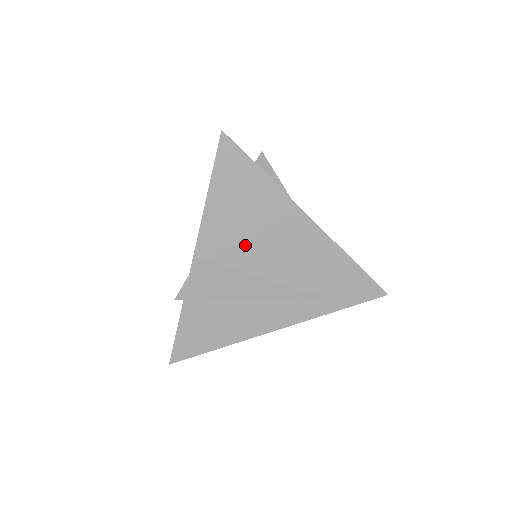
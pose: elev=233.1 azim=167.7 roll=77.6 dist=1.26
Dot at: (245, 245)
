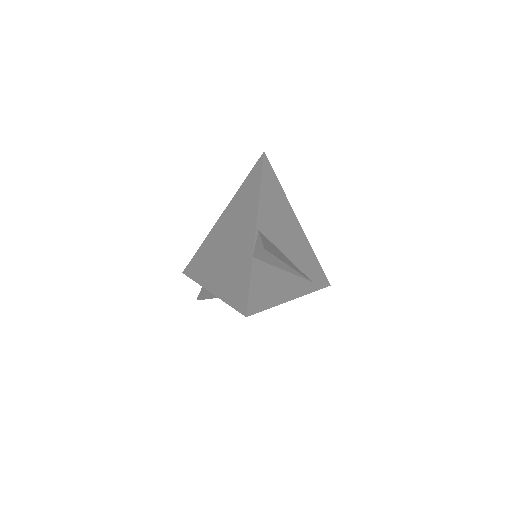
Dot at: (277, 230)
